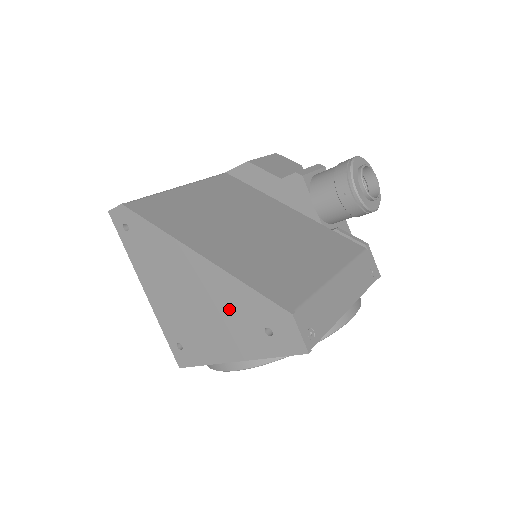
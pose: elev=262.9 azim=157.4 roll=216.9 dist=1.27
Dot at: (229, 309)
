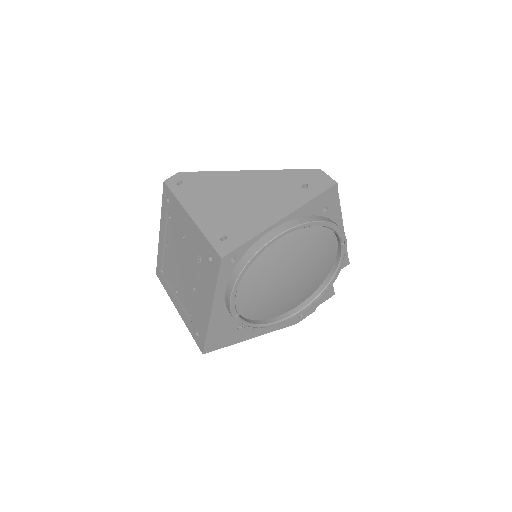
Dot at: (272, 189)
